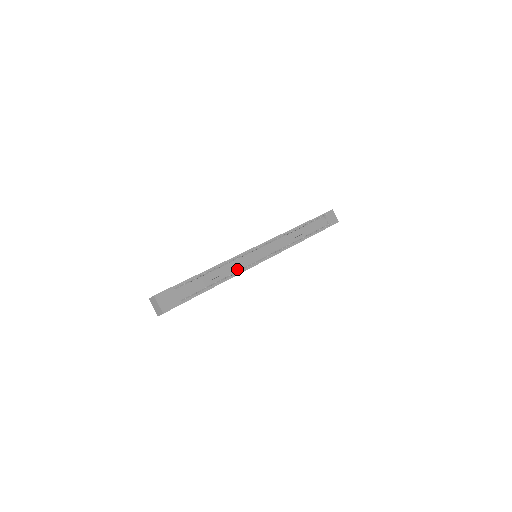
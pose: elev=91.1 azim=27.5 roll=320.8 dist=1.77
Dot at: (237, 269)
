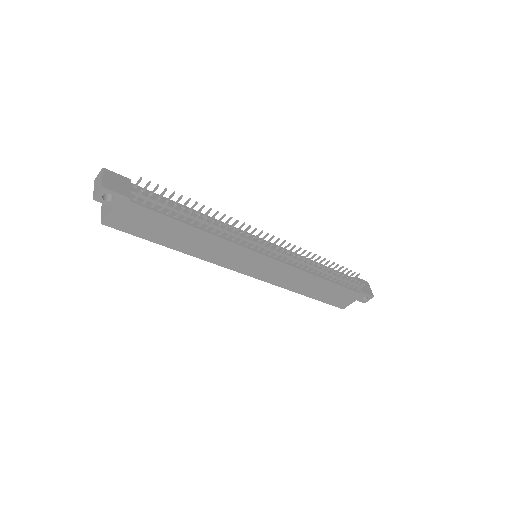
Dot at: (226, 235)
